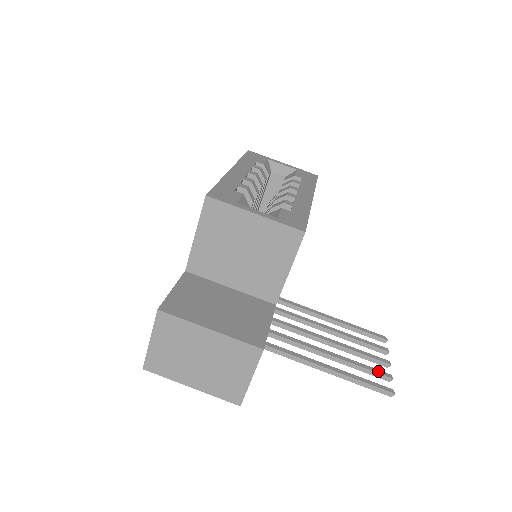
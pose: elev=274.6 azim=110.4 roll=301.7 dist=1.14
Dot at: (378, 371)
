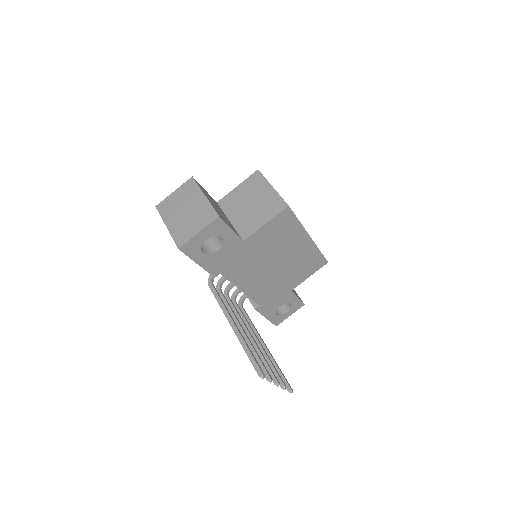
Dot at: (266, 369)
